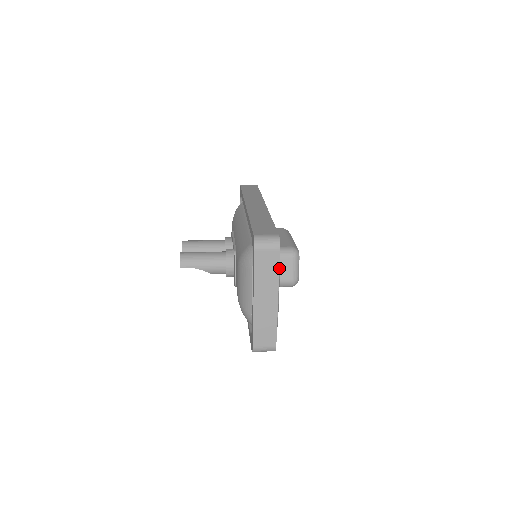
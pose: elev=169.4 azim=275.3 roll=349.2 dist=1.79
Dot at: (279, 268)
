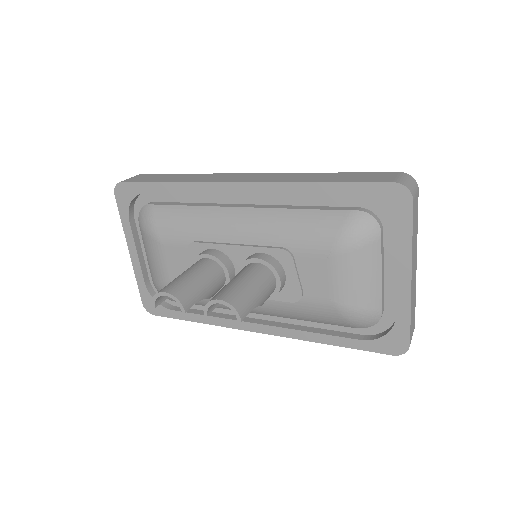
Dot at: occluded
